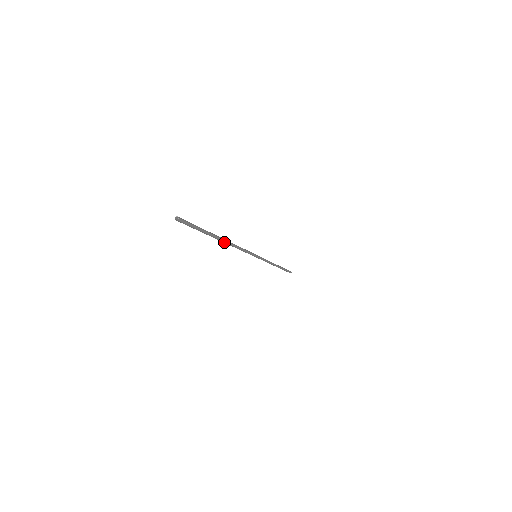
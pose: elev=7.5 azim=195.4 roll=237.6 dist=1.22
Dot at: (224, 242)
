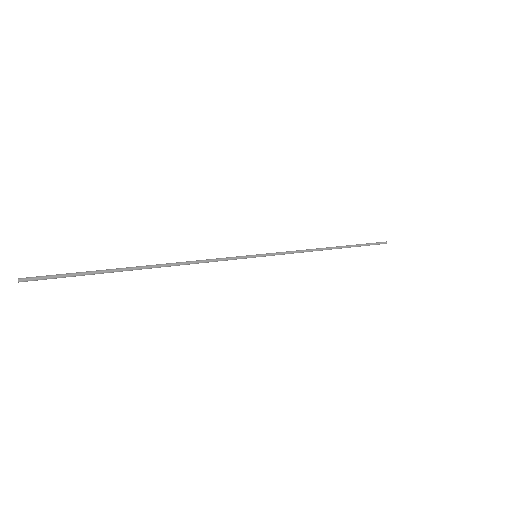
Dot at: (151, 267)
